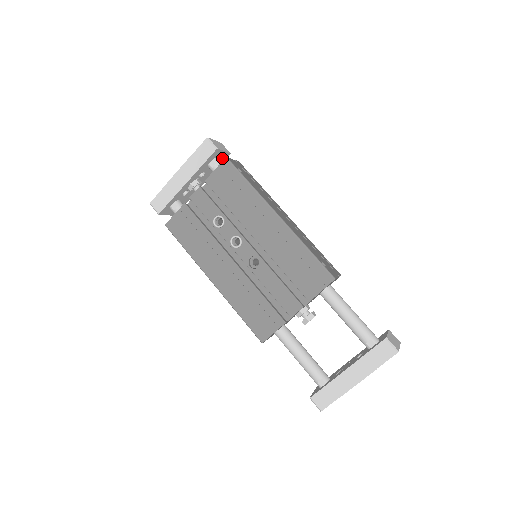
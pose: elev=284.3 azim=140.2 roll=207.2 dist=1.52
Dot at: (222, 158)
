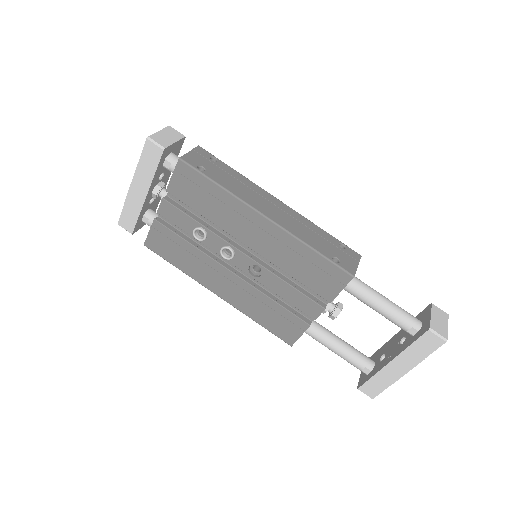
Dot at: (177, 147)
